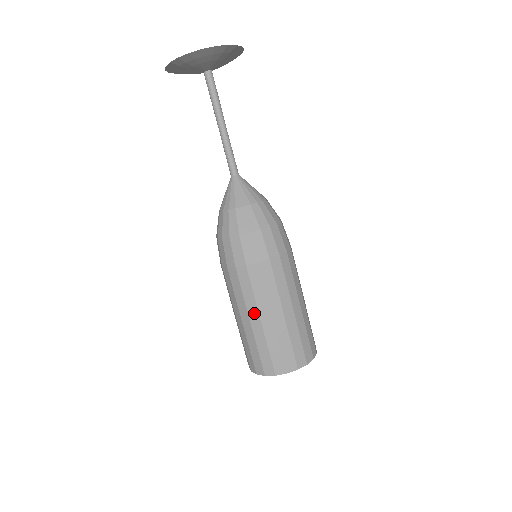
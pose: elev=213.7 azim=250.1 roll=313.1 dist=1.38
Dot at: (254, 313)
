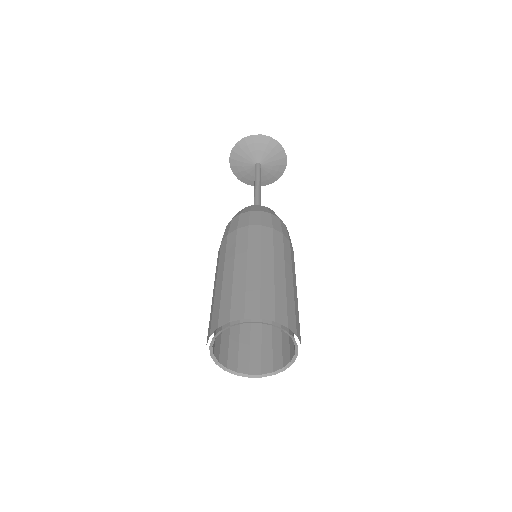
Dot at: (242, 260)
